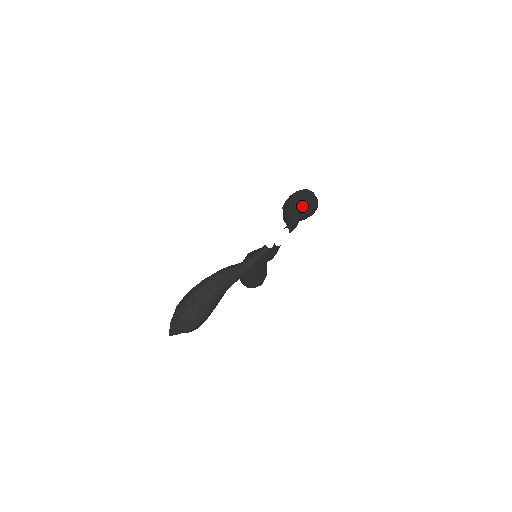
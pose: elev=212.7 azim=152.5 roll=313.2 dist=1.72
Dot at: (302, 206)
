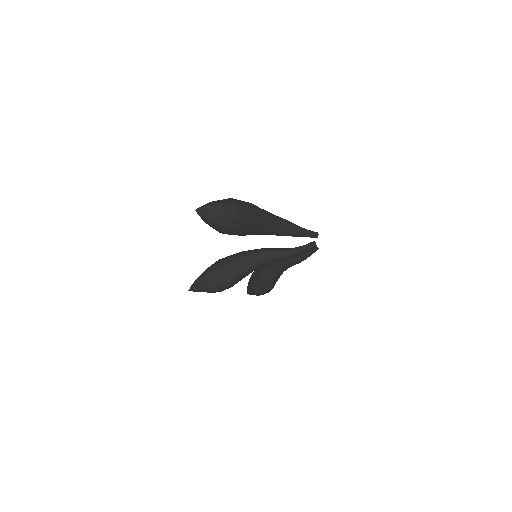
Dot at: occluded
